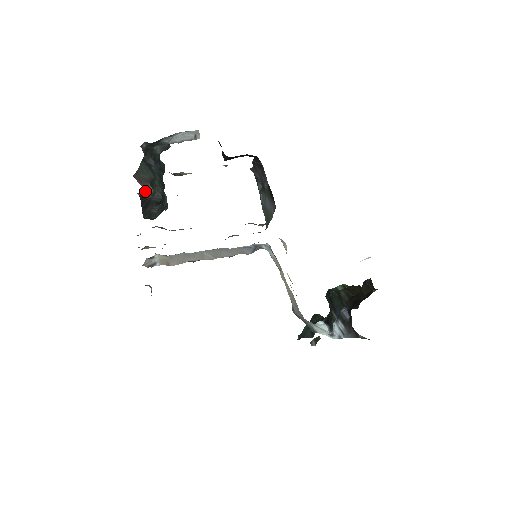
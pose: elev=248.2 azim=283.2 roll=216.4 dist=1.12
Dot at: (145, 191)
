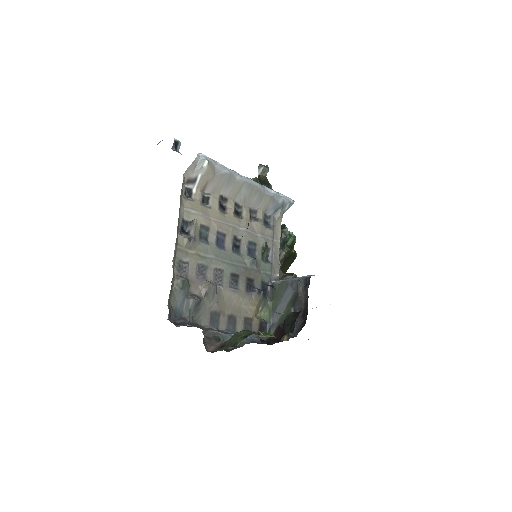
Dot at: (204, 332)
